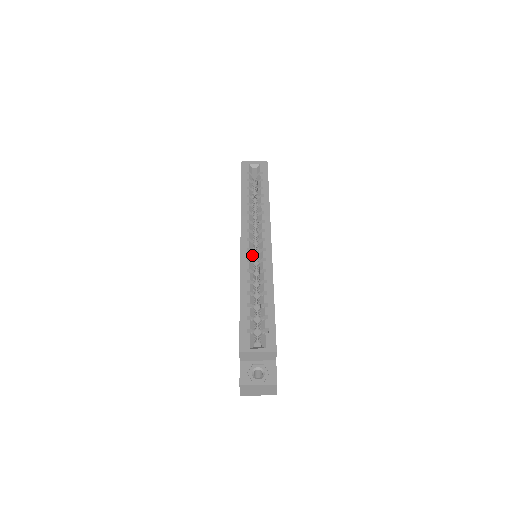
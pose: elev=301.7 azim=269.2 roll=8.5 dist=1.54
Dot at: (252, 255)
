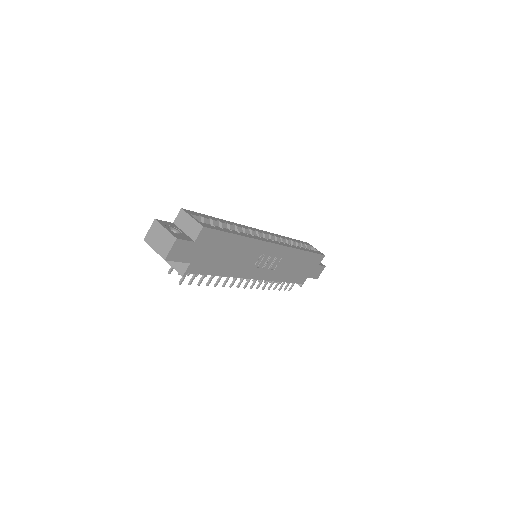
Dot at: (255, 234)
